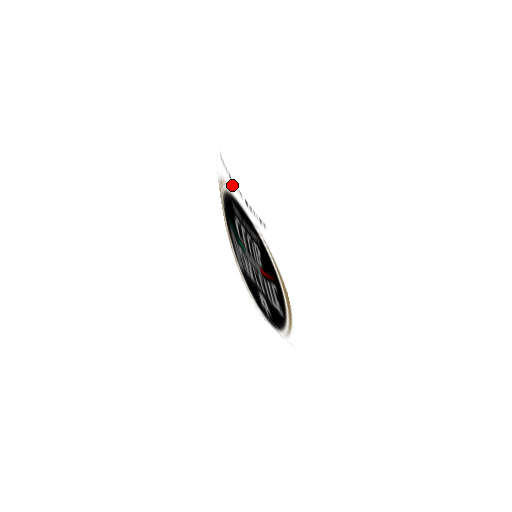
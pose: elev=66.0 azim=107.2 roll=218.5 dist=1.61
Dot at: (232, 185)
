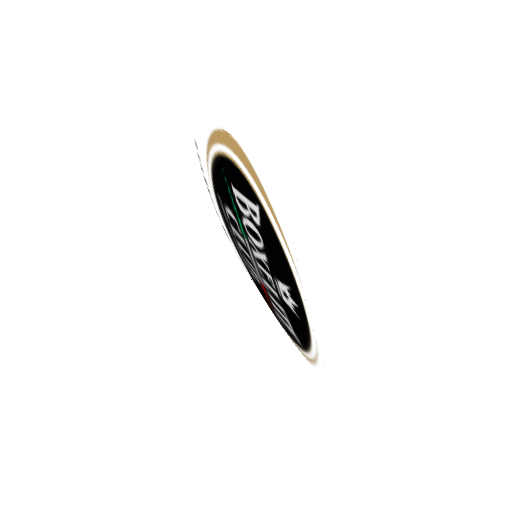
Dot at: (209, 189)
